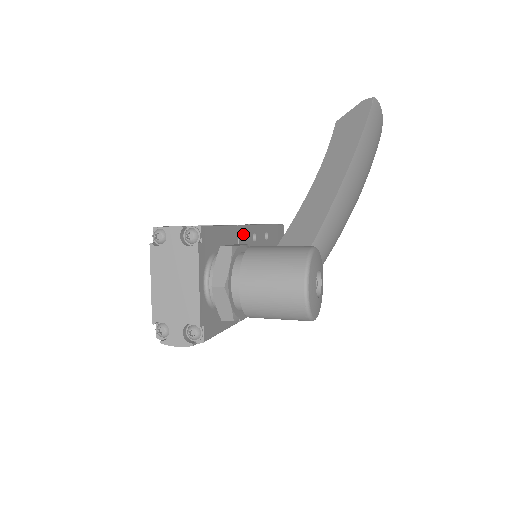
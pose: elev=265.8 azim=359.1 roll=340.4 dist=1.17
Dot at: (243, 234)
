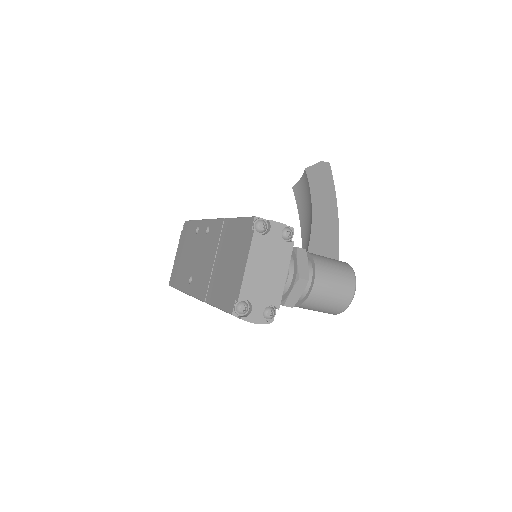
Dot at: occluded
